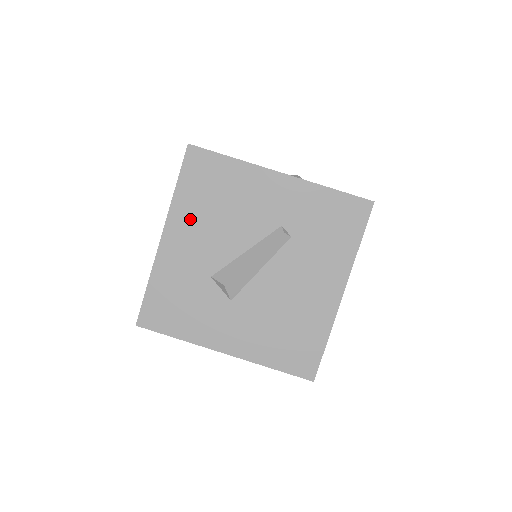
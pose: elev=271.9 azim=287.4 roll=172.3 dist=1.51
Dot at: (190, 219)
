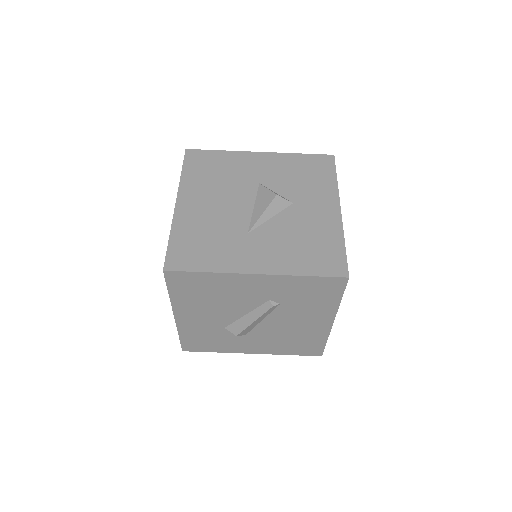
Dot at: (191, 307)
